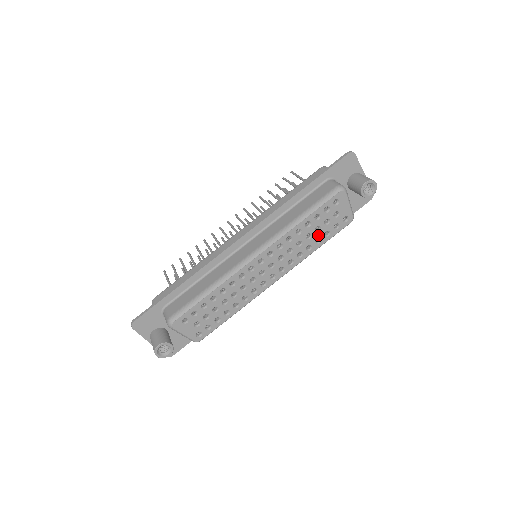
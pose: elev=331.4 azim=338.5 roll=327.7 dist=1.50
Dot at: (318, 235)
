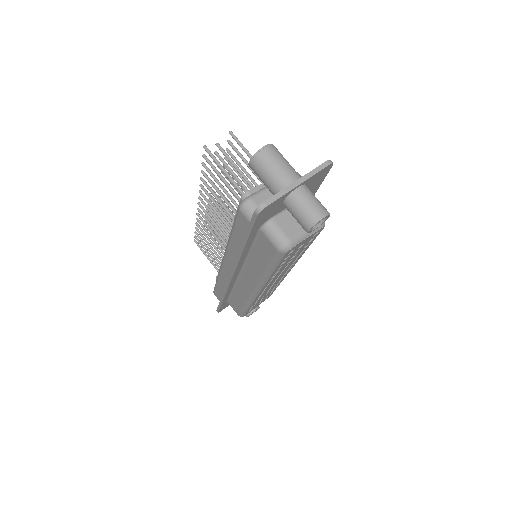
Dot at: (298, 254)
